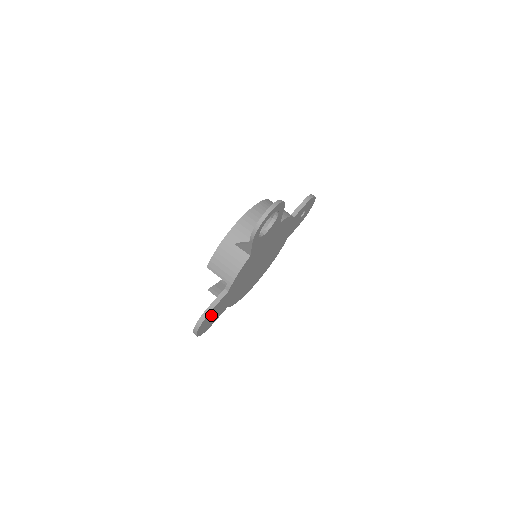
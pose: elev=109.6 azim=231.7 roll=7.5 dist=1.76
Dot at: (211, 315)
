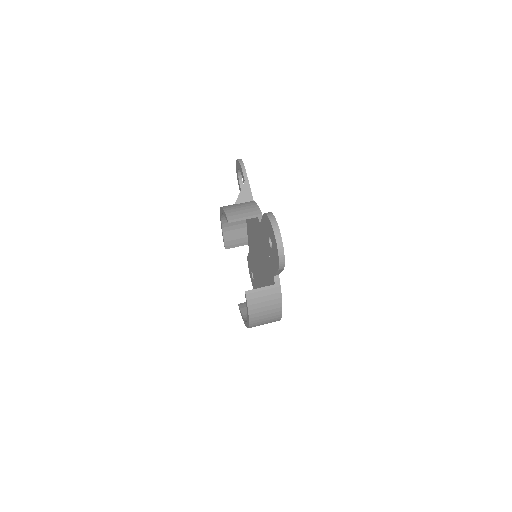
Dot at: occluded
